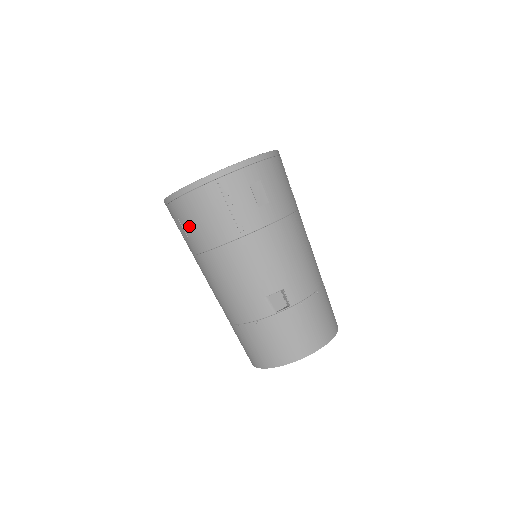
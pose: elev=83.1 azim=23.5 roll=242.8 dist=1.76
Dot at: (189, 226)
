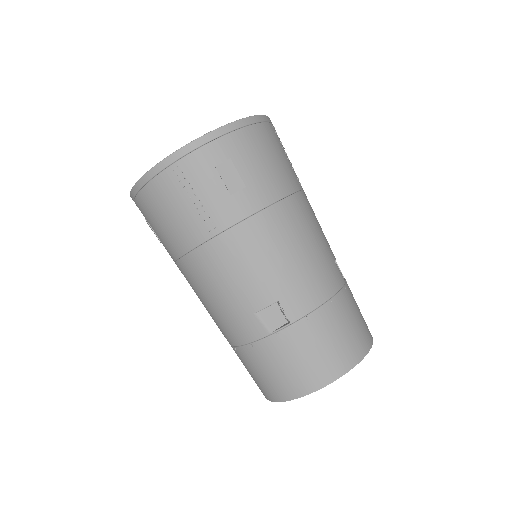
Dot at: (156, 228)
